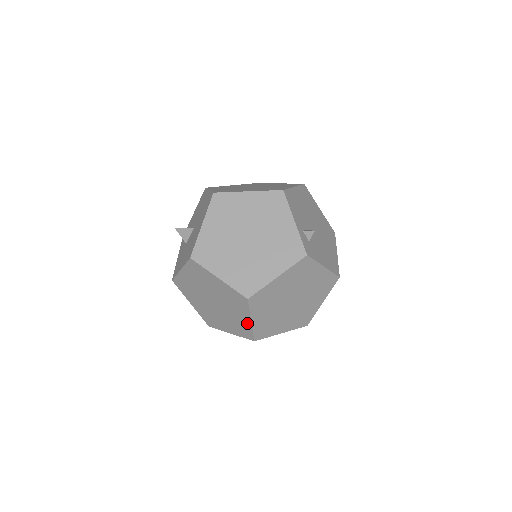
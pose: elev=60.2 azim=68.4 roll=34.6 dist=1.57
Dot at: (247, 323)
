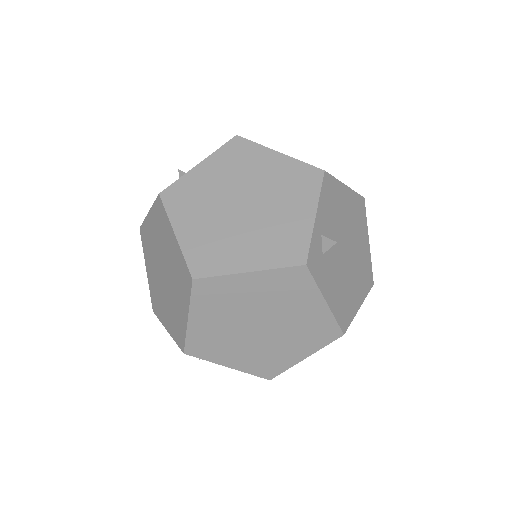
Dot at: (184, 320)
